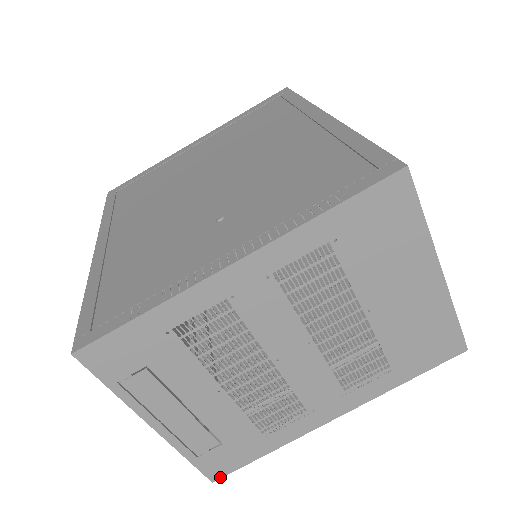
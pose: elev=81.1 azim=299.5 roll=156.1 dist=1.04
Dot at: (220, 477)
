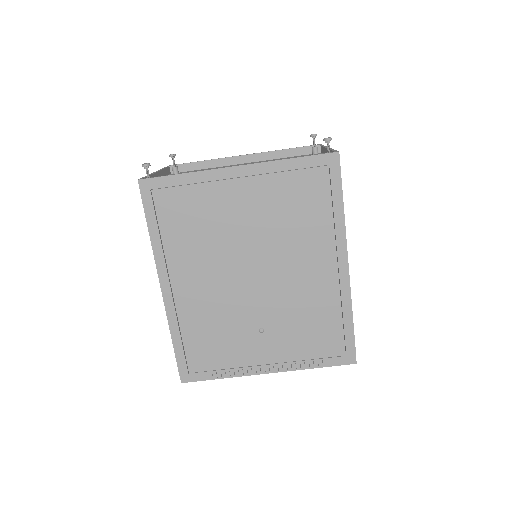
Dot at: occluded
